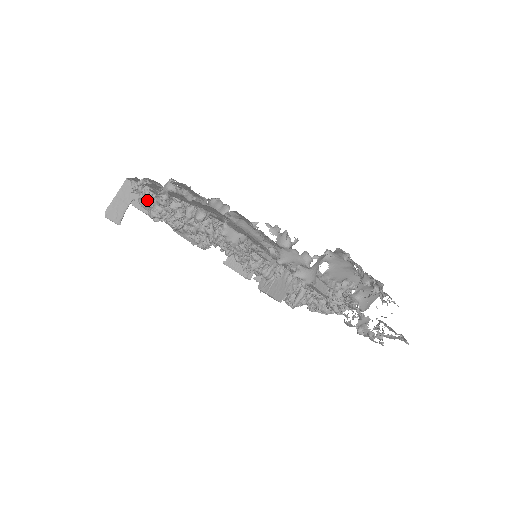
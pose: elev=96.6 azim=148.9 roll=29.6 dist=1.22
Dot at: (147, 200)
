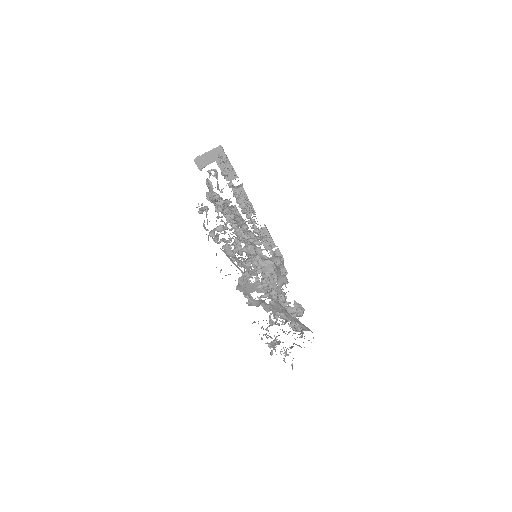
Dot at: (210, 184)
